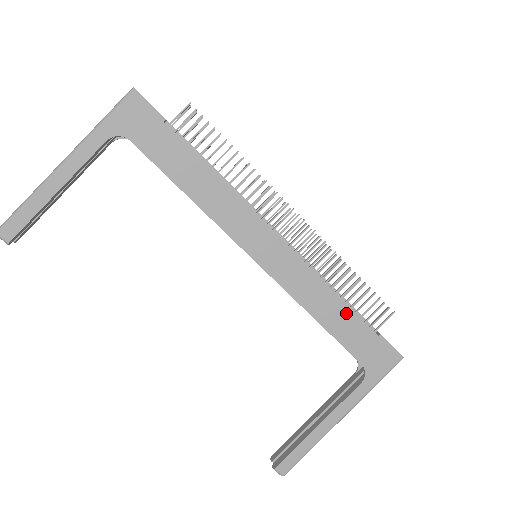
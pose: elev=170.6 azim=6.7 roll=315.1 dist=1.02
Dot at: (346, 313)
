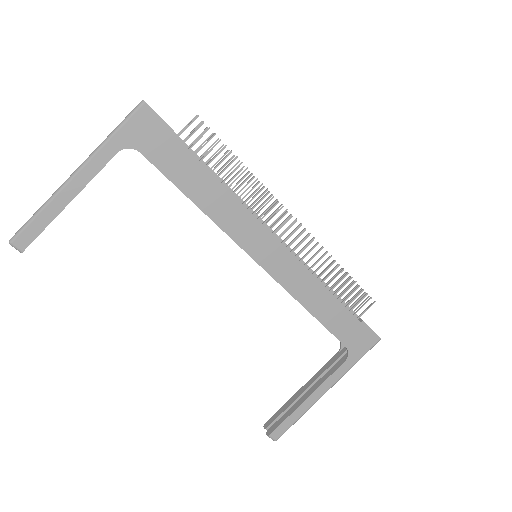
Dot at: (334, 304)
